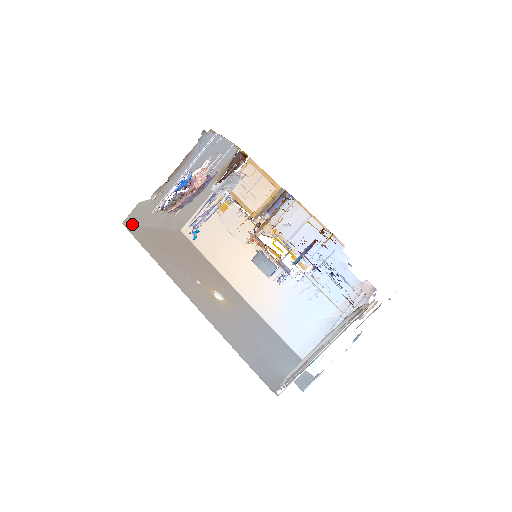
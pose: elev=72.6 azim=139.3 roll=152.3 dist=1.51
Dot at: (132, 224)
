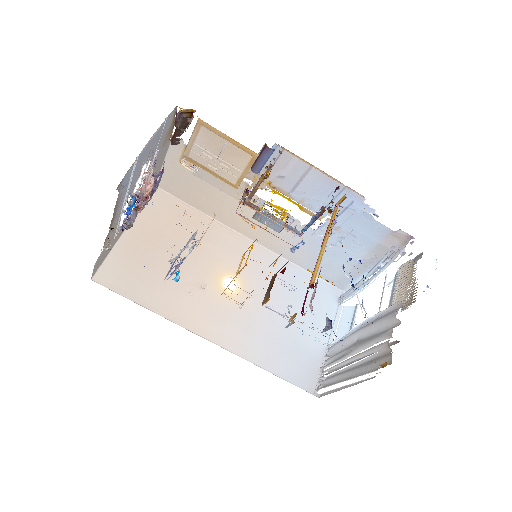
Dot at: (101, 264)
